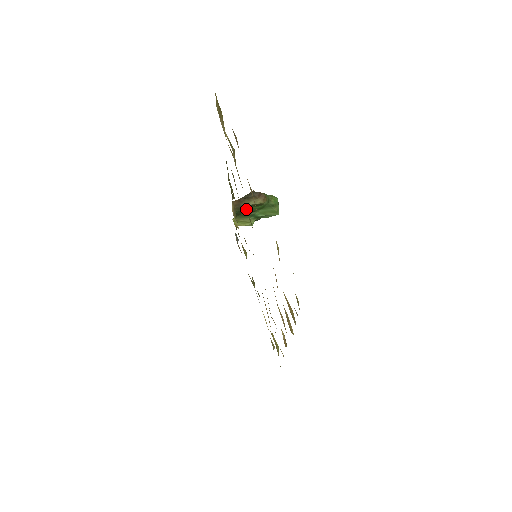
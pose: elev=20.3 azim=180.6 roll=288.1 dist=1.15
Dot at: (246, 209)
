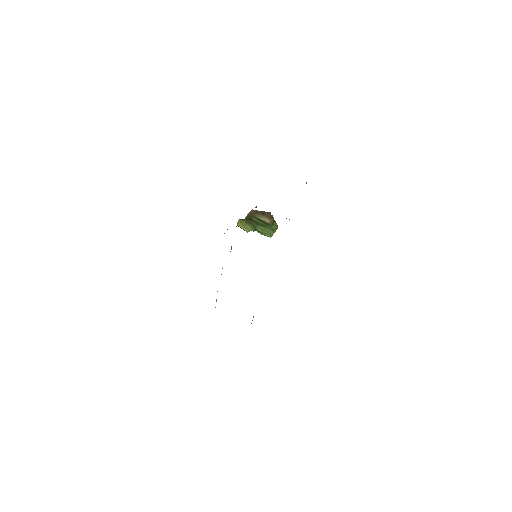
Dot at: (255, 220)
